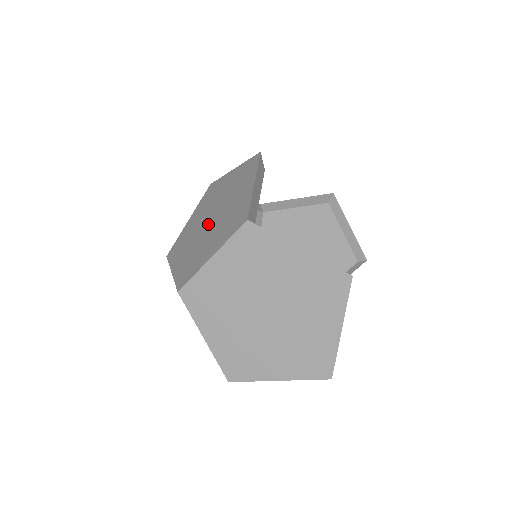
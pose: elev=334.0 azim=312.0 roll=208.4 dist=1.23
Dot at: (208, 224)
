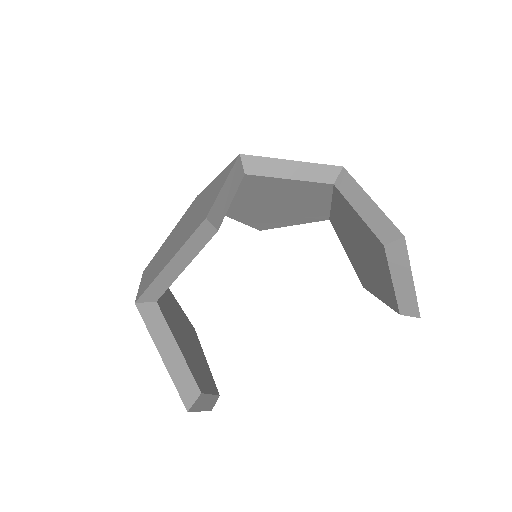
Dot at: (180, 231)
